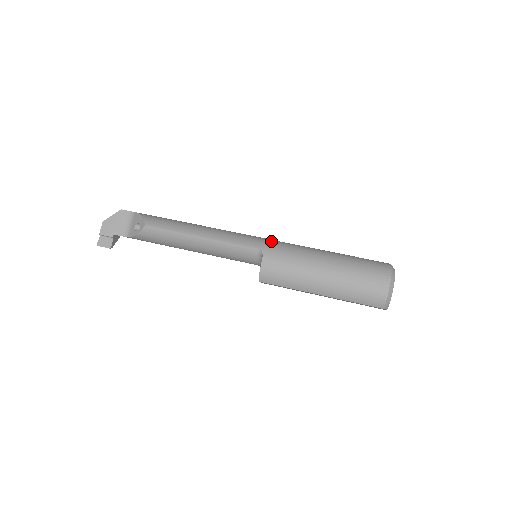
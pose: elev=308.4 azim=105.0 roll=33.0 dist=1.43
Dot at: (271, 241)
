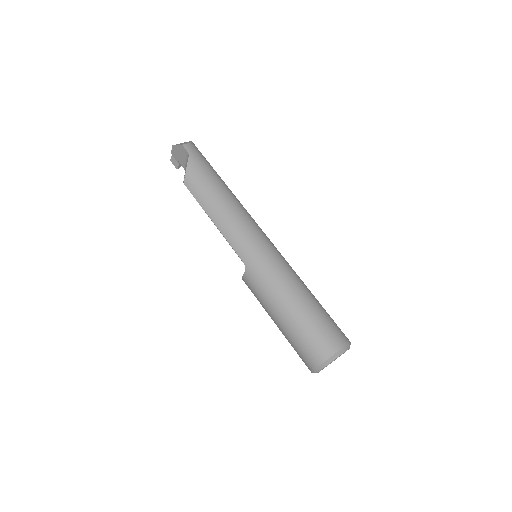
Dot at: (260, 261)
